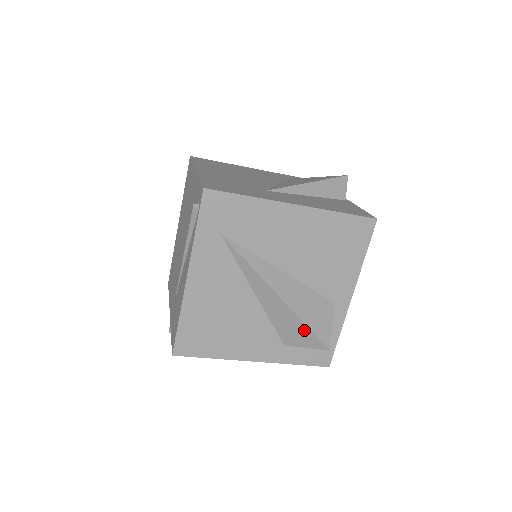
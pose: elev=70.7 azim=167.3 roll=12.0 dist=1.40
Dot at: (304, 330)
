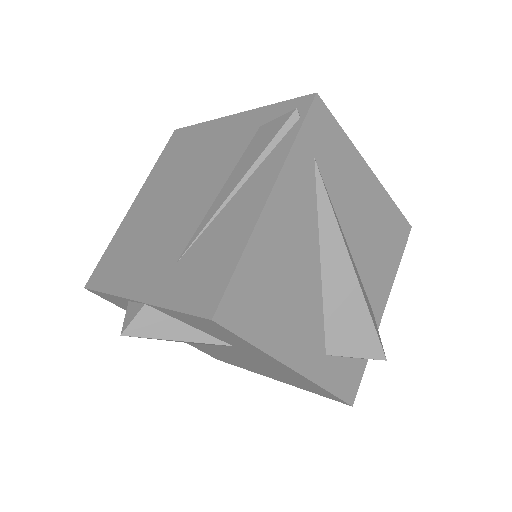
Dot at: (365, 325)
